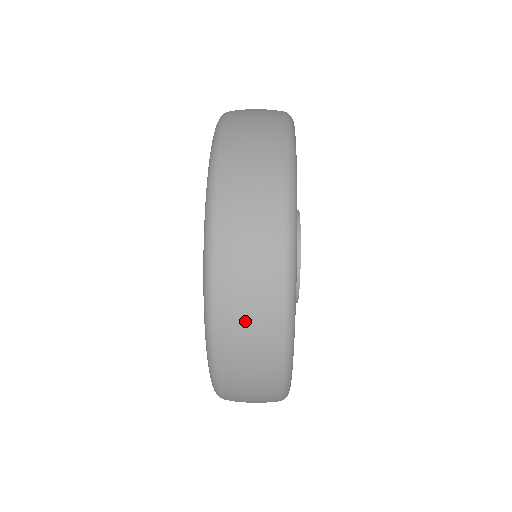
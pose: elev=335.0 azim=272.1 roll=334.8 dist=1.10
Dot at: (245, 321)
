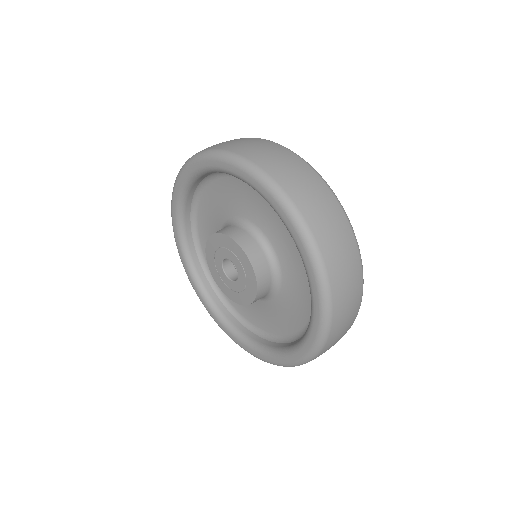
Dot at: occluded
